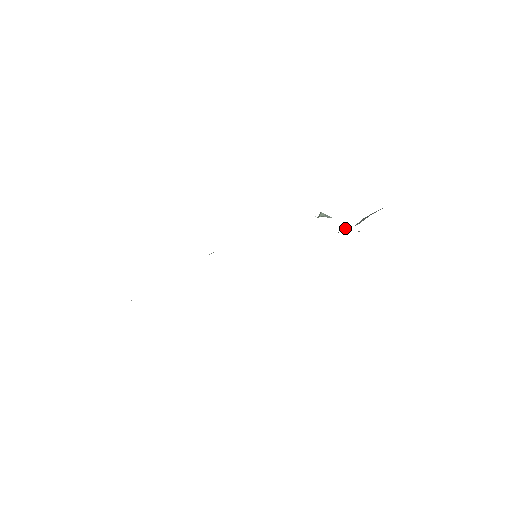
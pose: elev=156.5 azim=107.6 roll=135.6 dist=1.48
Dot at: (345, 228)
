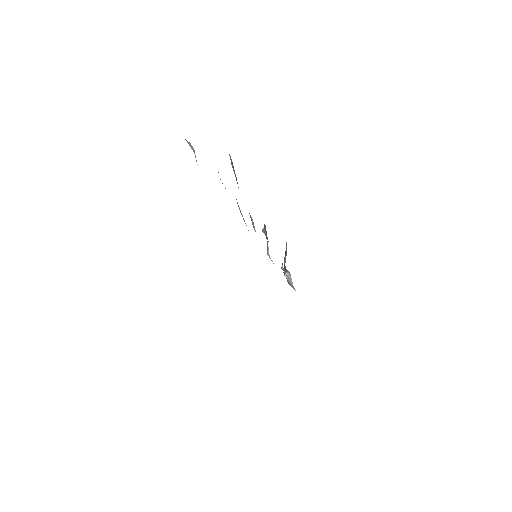
Dot at: occluded
